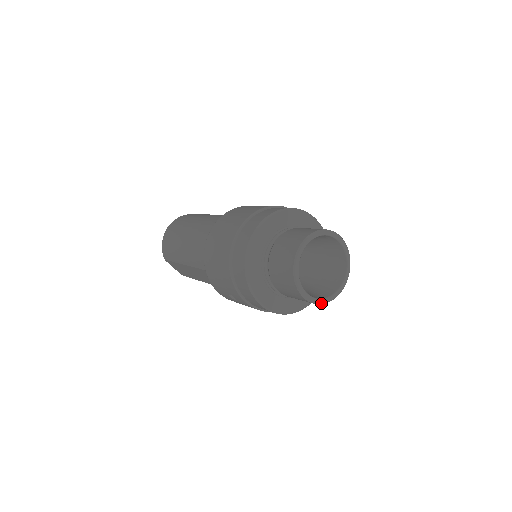
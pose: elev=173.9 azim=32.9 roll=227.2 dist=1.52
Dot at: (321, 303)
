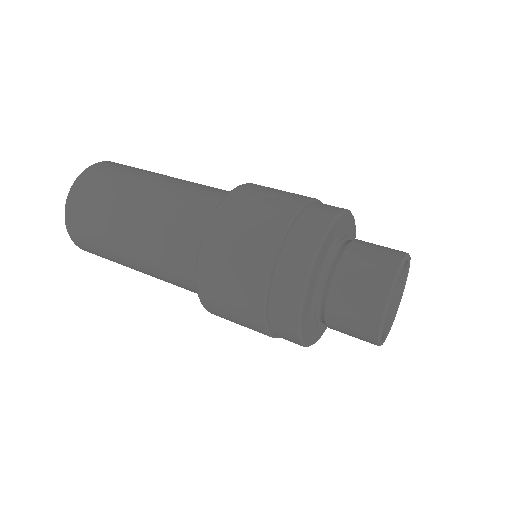
Dot at: occluded
